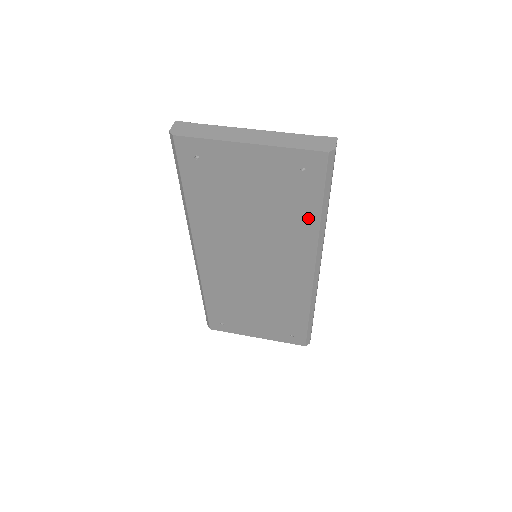
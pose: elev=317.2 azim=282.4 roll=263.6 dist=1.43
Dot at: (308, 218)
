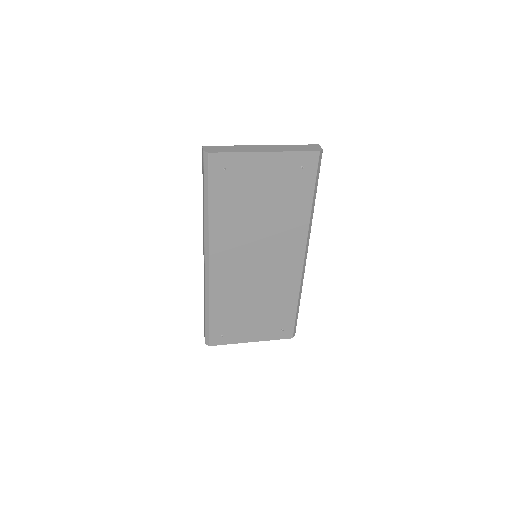
Dot at: (303, 208)
